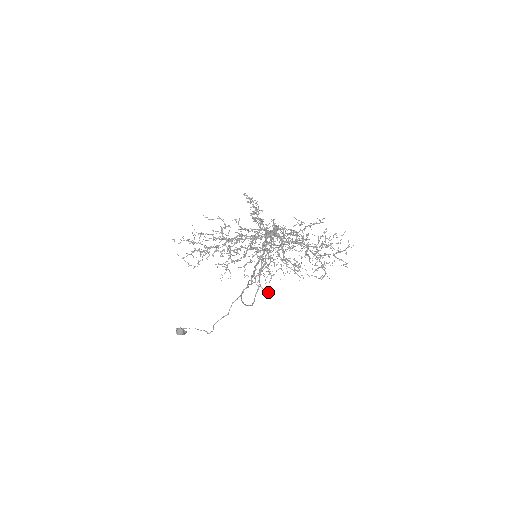
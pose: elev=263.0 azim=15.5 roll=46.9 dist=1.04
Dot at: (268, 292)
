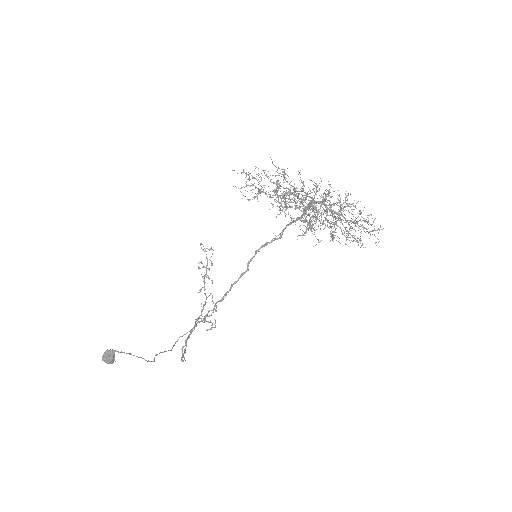
Dot at: occluded
